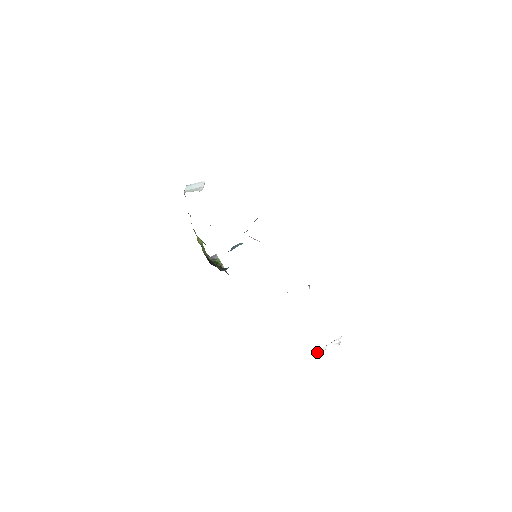
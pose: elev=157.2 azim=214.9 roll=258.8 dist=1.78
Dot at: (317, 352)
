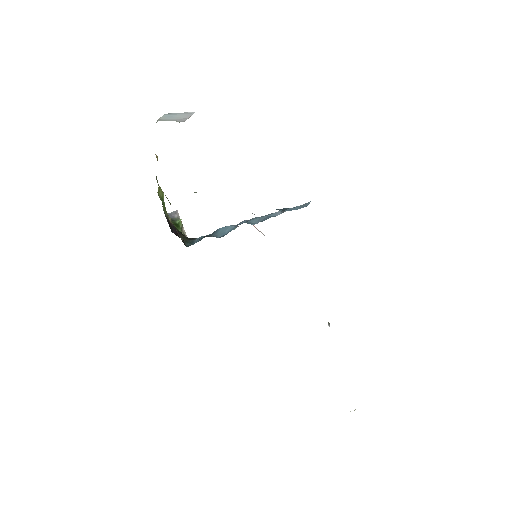
Dot at: occluded
